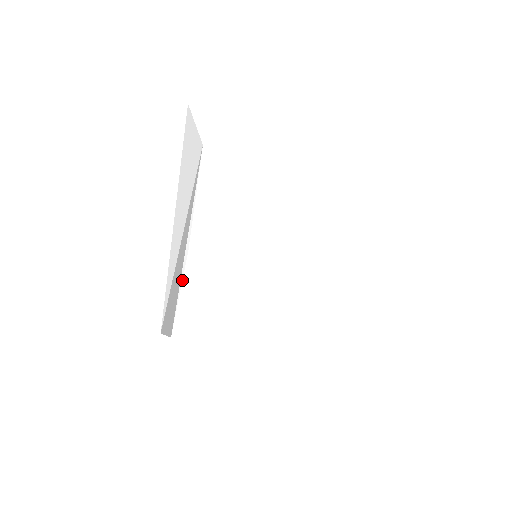
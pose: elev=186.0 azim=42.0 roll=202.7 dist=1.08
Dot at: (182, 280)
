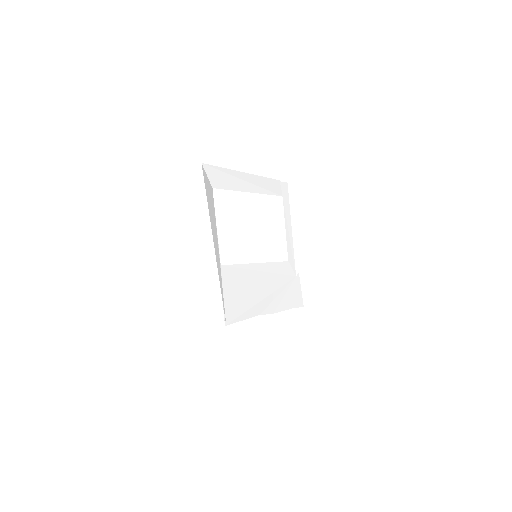
Dot at: (222, 287)
